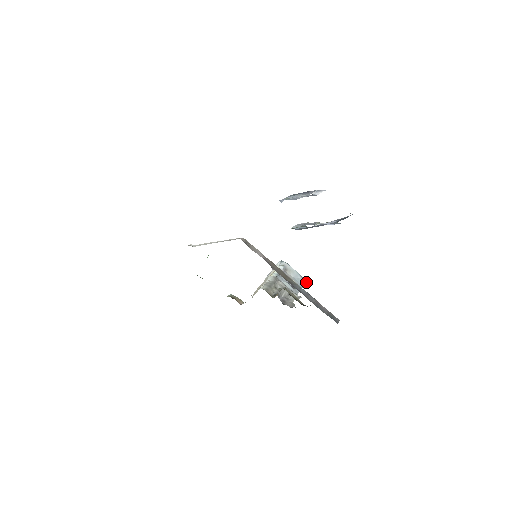
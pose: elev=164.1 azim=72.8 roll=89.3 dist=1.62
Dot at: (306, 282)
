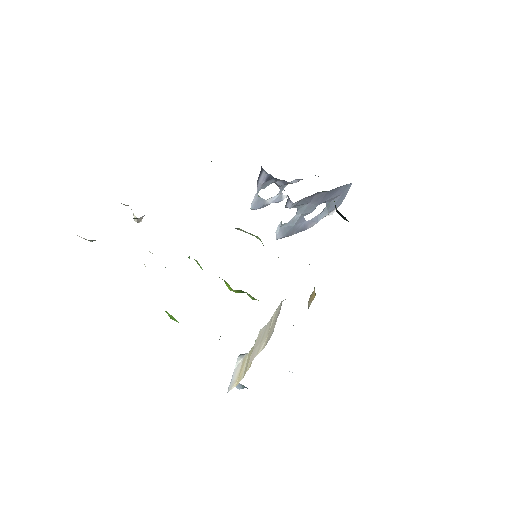
Dot at: (289, 371)
